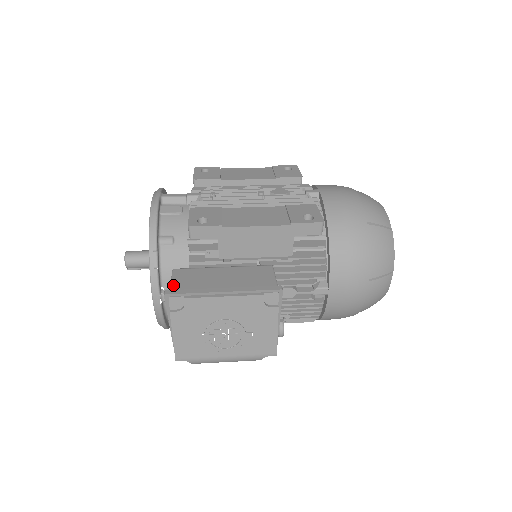
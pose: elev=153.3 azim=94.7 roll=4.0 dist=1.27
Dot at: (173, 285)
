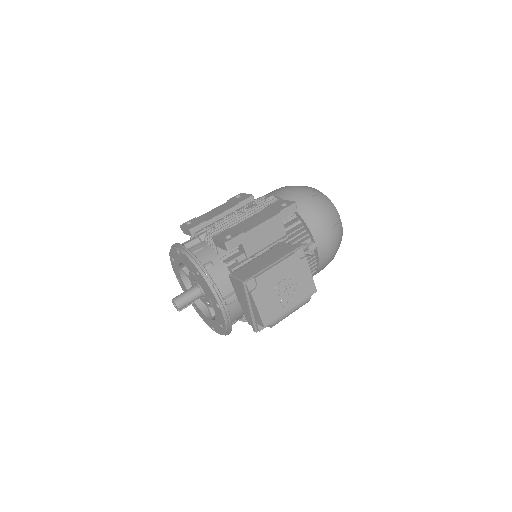
Dot at: (241, 278)
